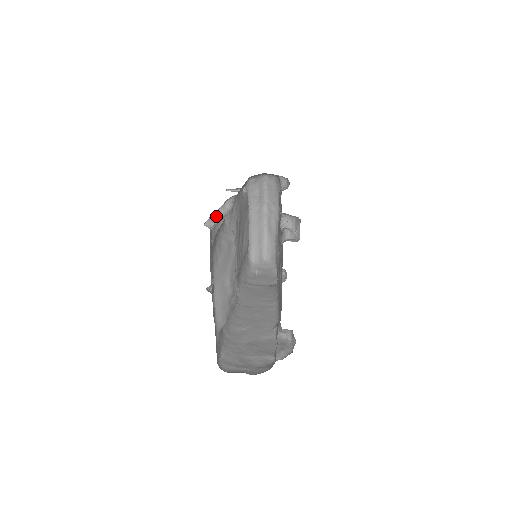
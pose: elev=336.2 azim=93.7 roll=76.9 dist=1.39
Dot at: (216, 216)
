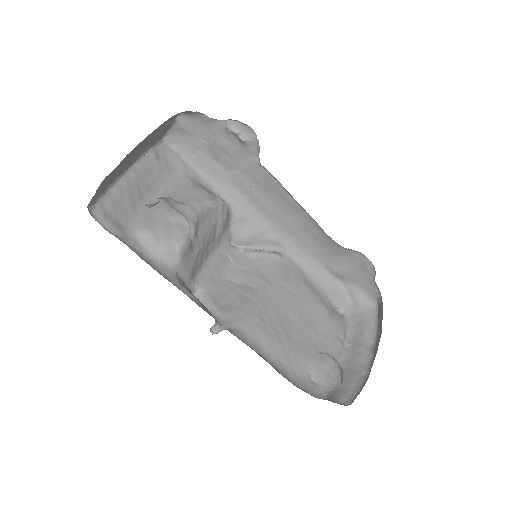
Dot at: (250, 250)
